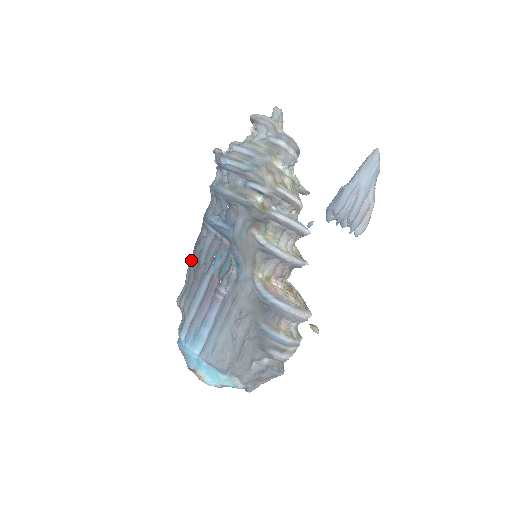
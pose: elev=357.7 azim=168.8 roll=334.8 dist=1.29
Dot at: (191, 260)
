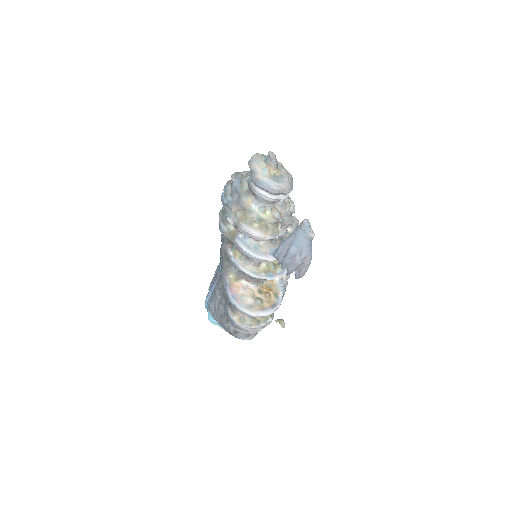
Dot at: occluded
